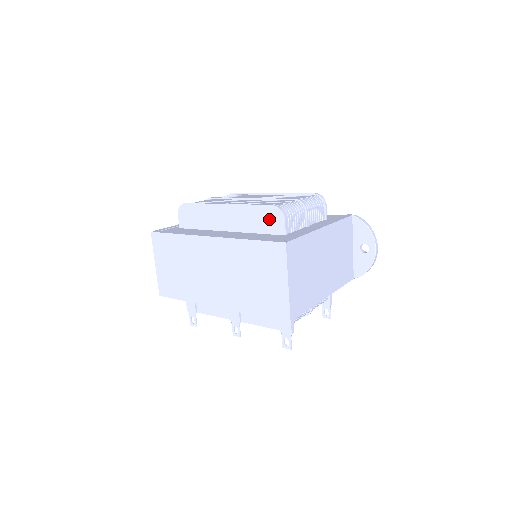
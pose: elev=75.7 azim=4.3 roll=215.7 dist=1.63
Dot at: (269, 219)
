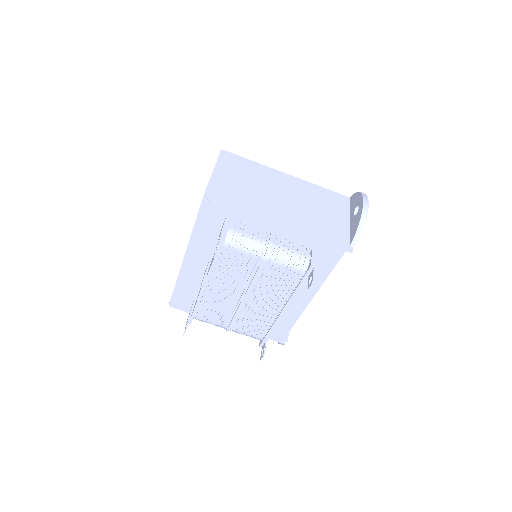
Dot at: occluded
